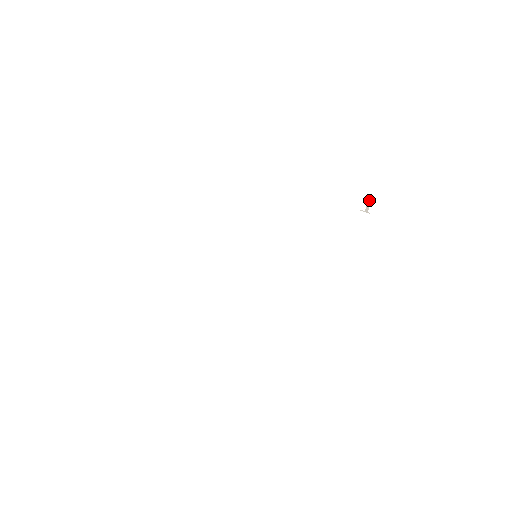
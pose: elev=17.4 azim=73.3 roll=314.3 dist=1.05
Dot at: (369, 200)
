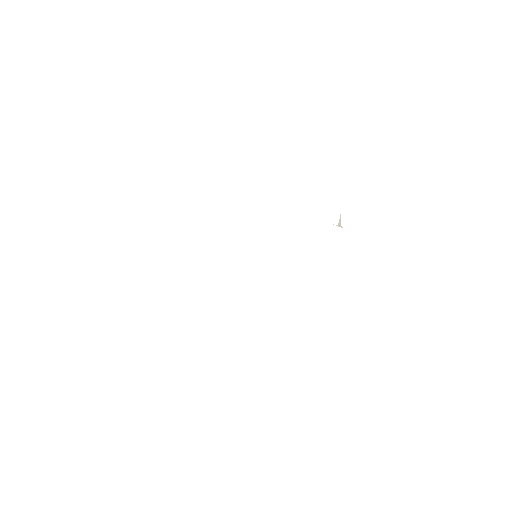
Dot at: (340, 216)
